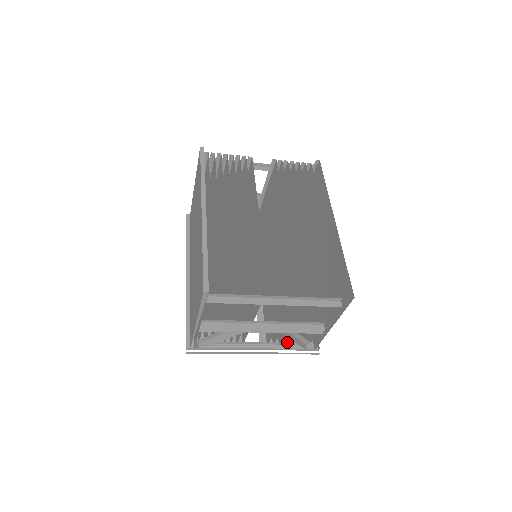
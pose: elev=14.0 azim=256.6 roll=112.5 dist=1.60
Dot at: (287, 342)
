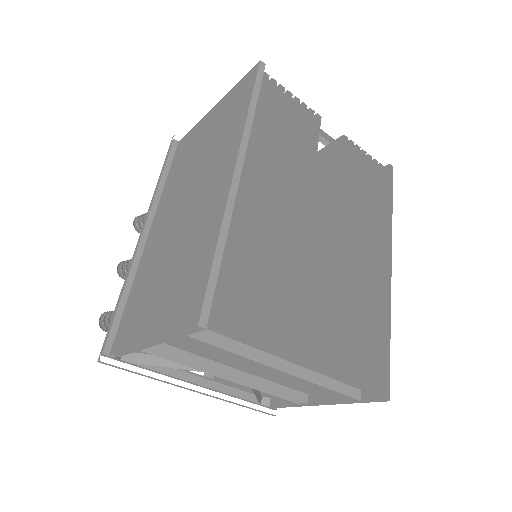
Dot at: occluded
